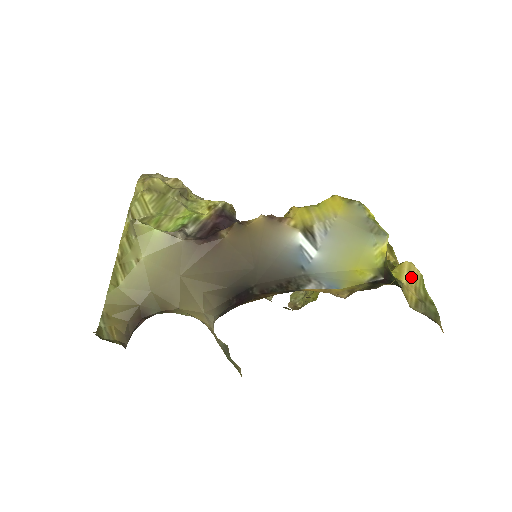
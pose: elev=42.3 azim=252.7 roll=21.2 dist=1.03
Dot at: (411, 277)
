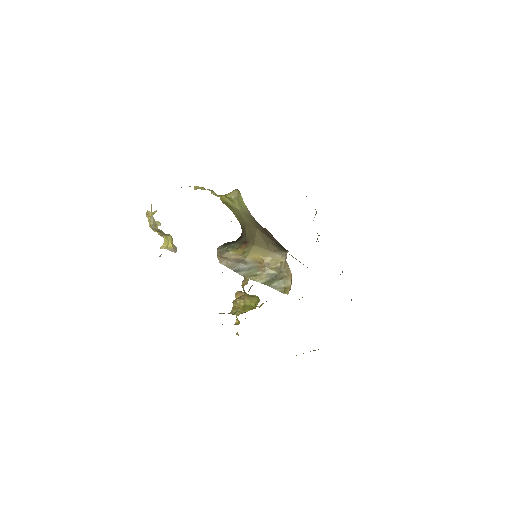
Dot at: occluded
